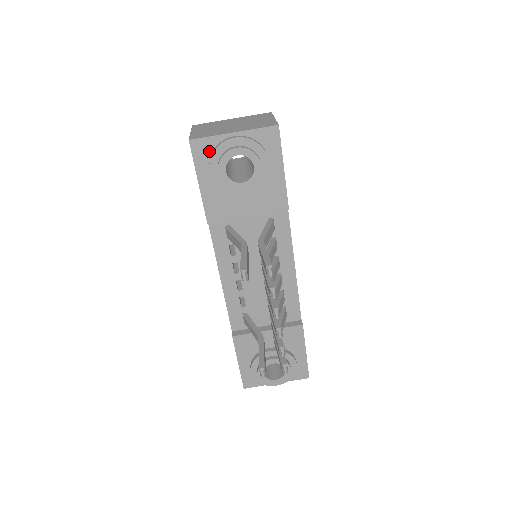
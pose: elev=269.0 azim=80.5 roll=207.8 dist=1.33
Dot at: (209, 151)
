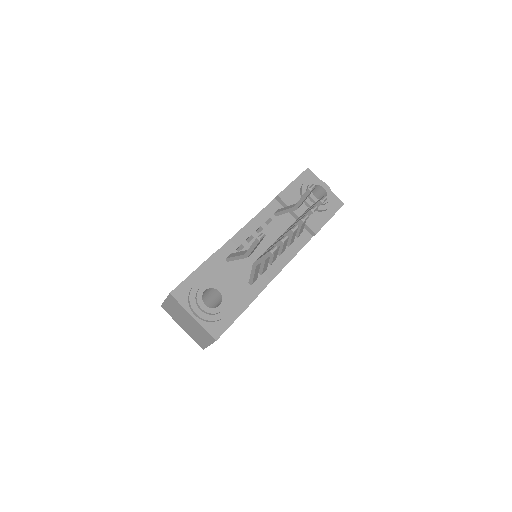
Dot at: occluded
